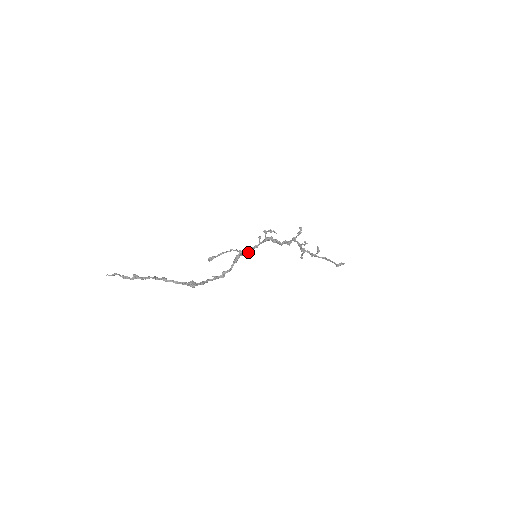
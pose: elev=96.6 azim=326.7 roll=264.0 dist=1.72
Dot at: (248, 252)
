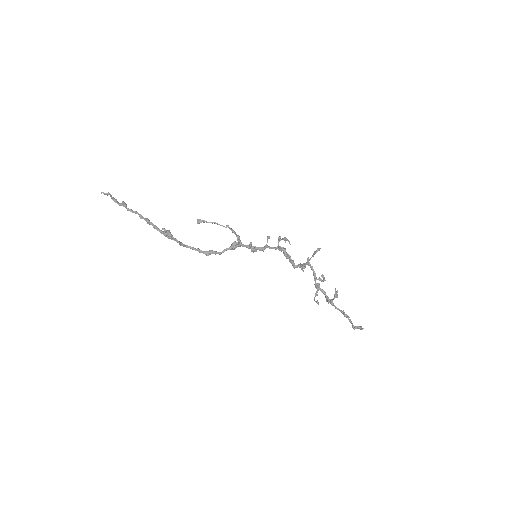
Dot at: (251, 250)
